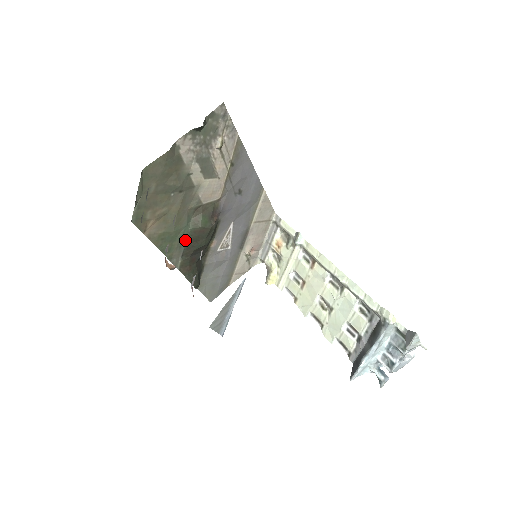
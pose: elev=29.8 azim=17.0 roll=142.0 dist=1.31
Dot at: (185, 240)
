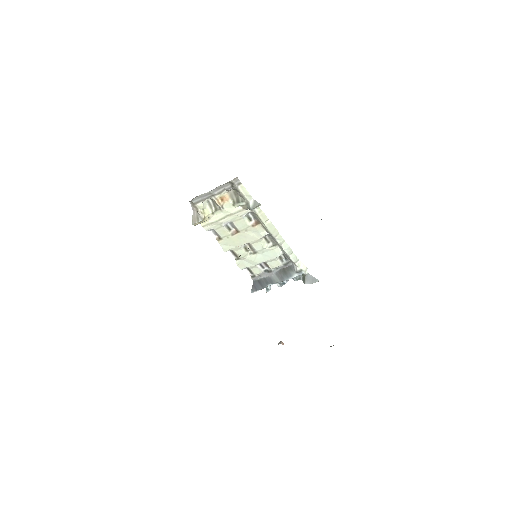
Dot at: occluded
